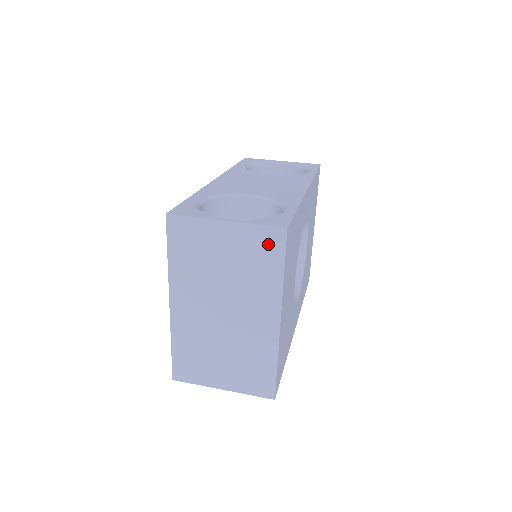
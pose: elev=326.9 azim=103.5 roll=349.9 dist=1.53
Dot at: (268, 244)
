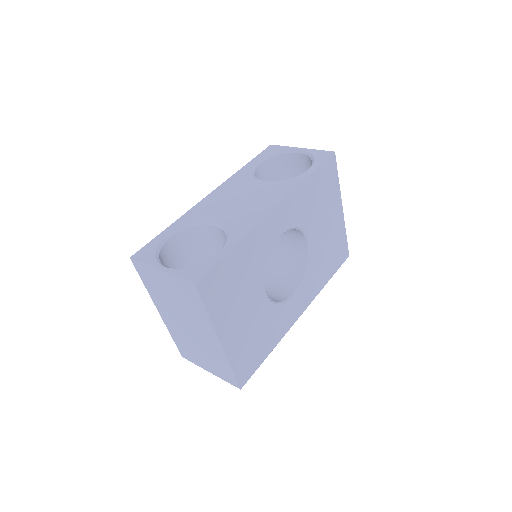
Dot at: (189, 291)
